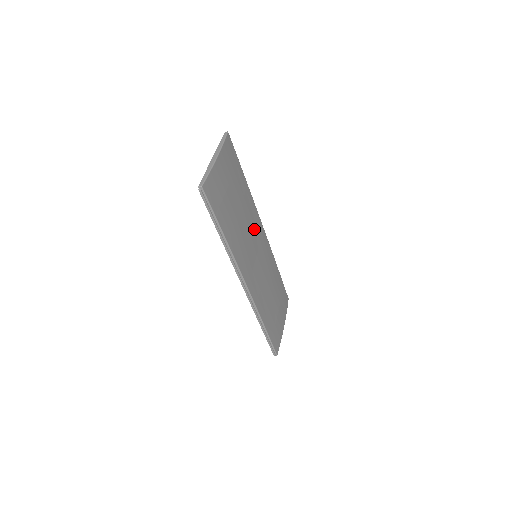
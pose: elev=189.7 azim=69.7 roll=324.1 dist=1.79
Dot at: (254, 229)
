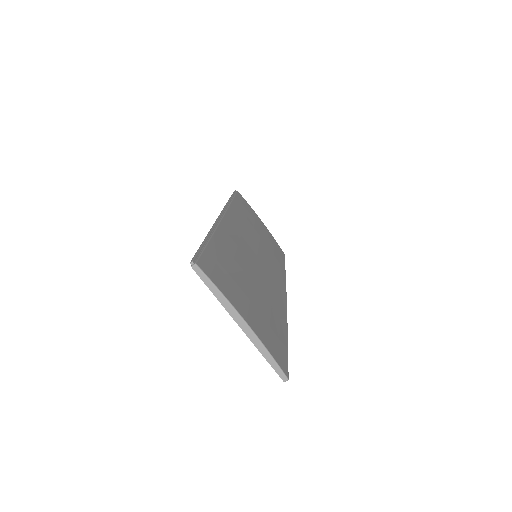
Dot at: (270, 265)
